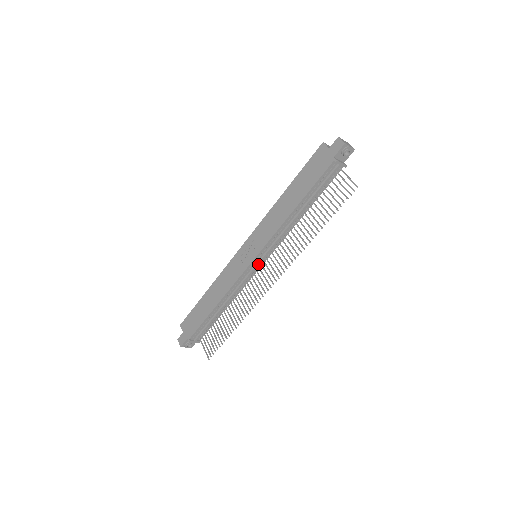
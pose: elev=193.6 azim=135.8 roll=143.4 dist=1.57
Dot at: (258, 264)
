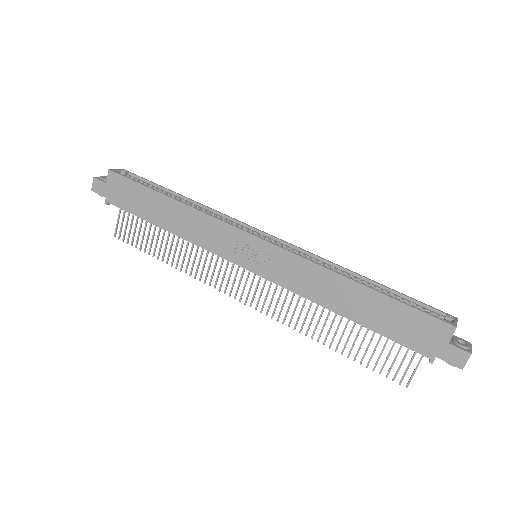
Dot at: occluded
